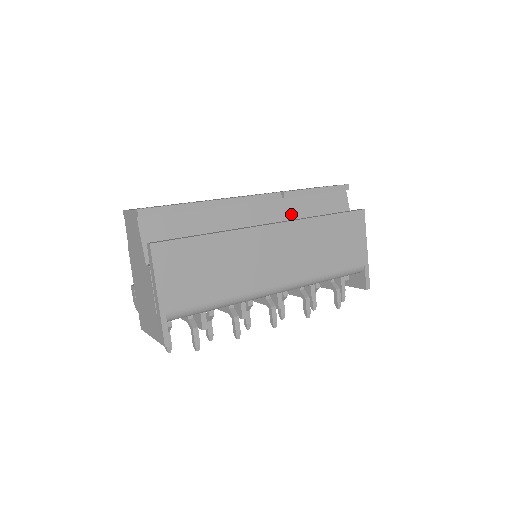
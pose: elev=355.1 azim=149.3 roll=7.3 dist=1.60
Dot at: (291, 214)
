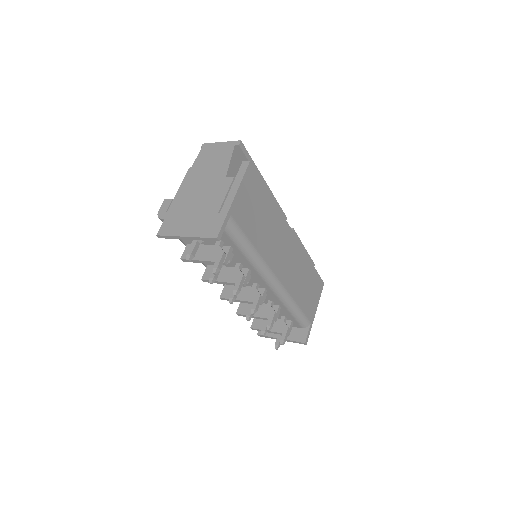
Dot at: occluded
